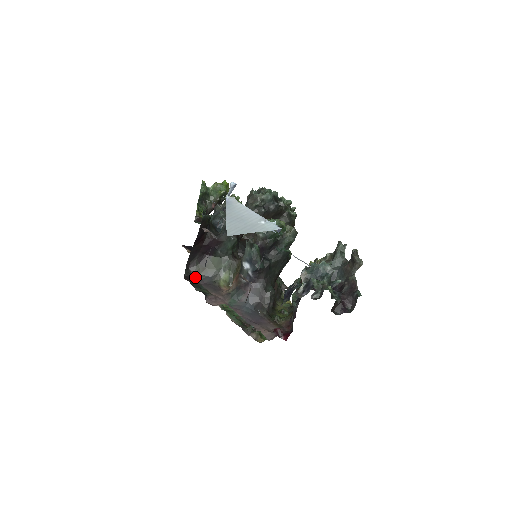
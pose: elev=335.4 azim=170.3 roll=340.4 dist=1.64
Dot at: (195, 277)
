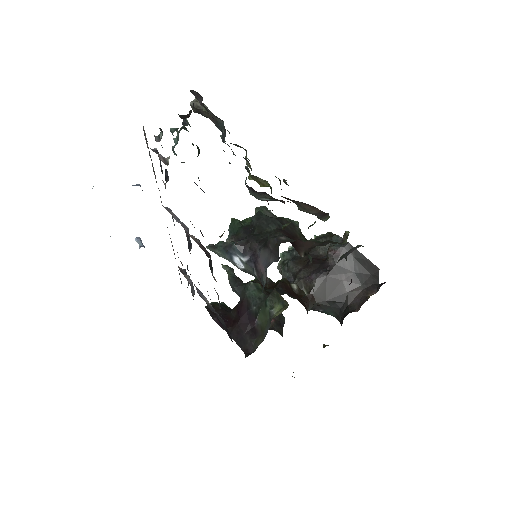
Dot at: occluded
